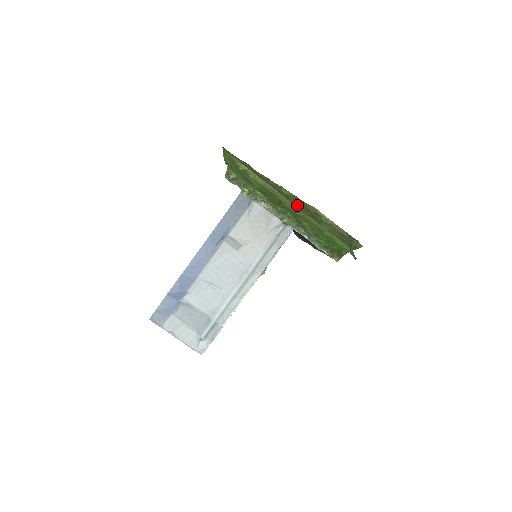
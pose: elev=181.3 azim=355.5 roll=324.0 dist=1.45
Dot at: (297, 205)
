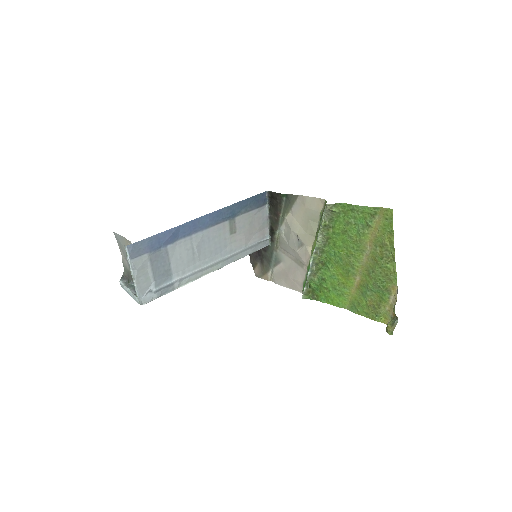
Dot at: (376, 273)
